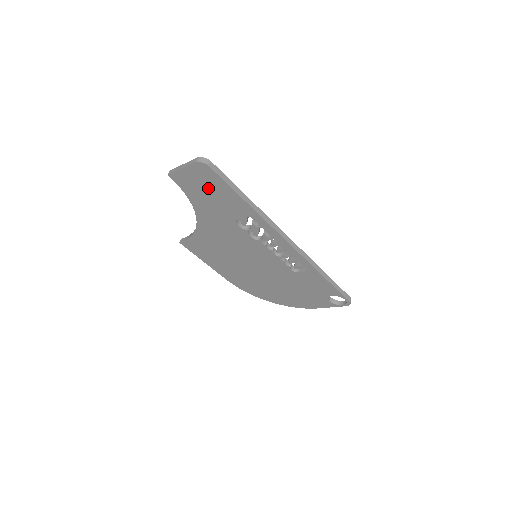
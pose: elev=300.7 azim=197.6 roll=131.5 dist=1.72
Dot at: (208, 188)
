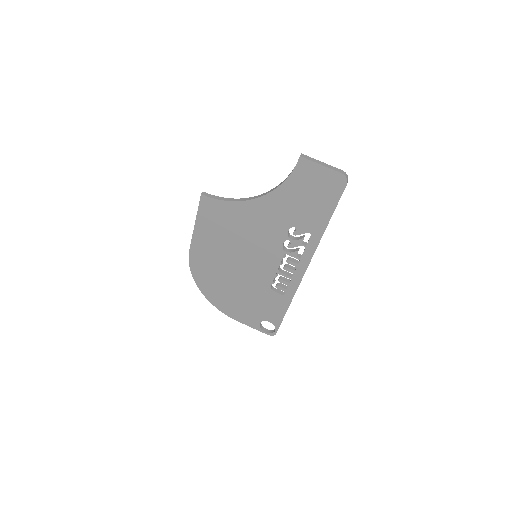
Dot at: (316, 193)
